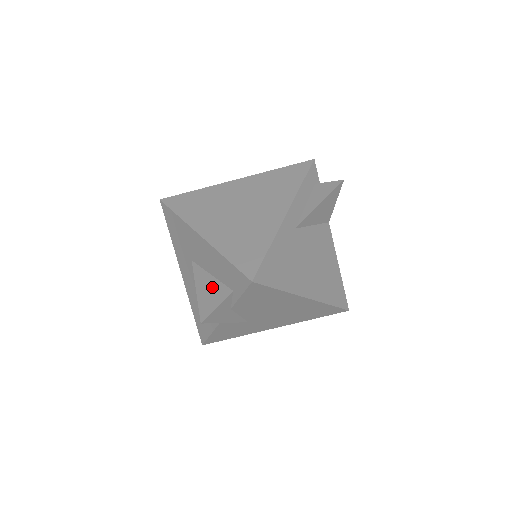
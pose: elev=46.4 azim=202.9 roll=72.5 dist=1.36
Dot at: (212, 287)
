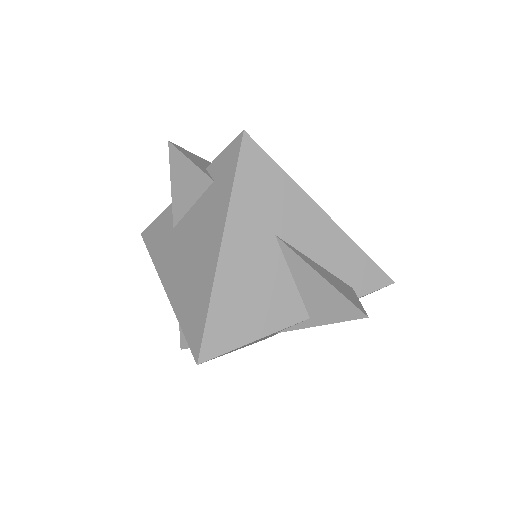
Dot at: (333, 278)
